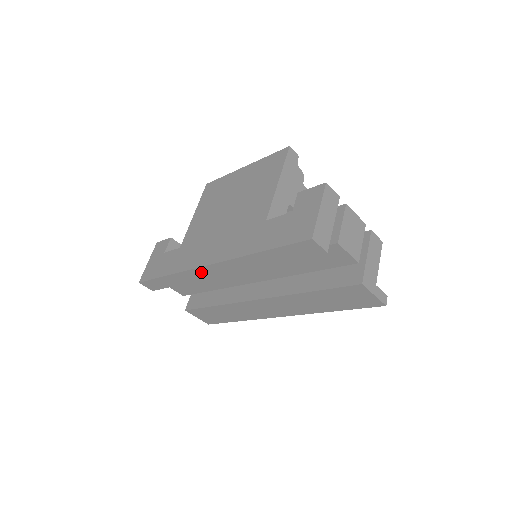
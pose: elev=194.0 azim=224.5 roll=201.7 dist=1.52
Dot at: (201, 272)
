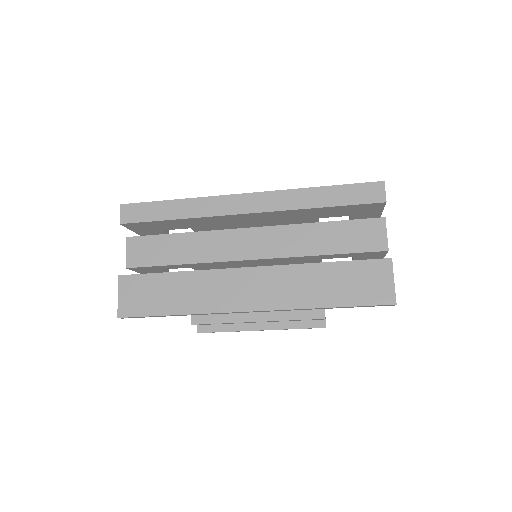
Dot at: (227, 203)
